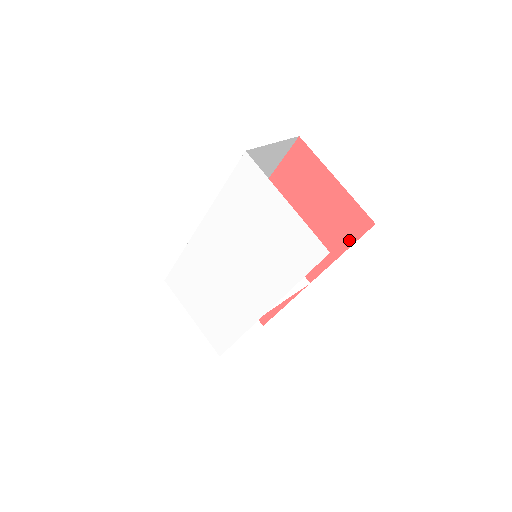
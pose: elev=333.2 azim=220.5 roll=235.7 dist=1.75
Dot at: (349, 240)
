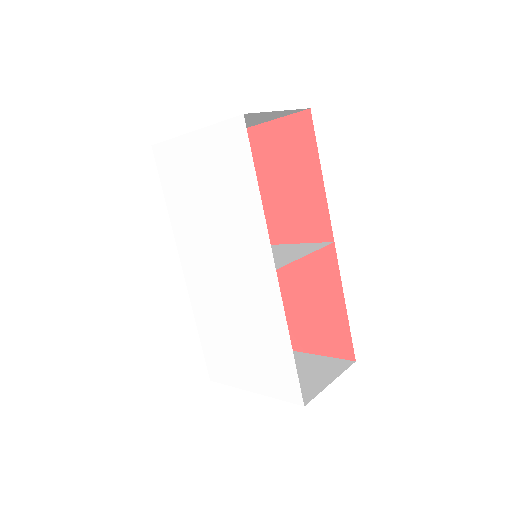
Dot at: (312, 152)
